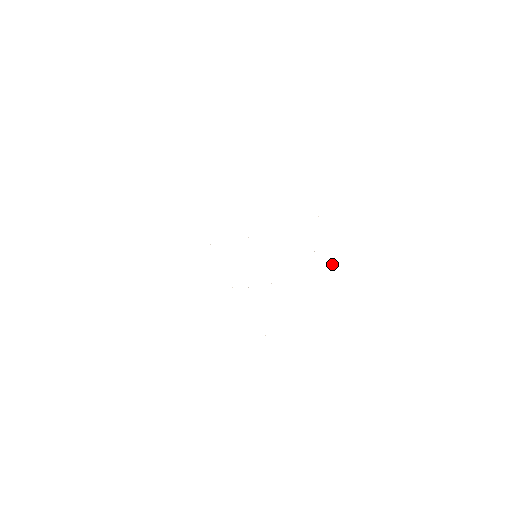
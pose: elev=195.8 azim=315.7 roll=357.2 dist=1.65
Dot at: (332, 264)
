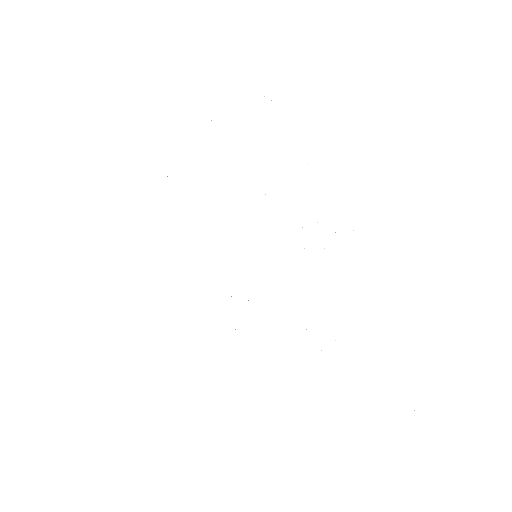
Dot at: occluded
